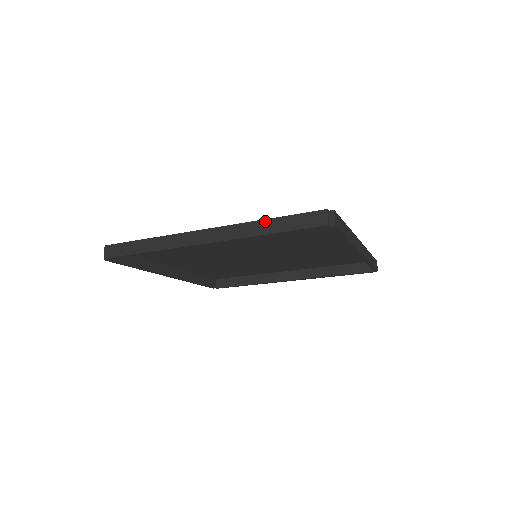
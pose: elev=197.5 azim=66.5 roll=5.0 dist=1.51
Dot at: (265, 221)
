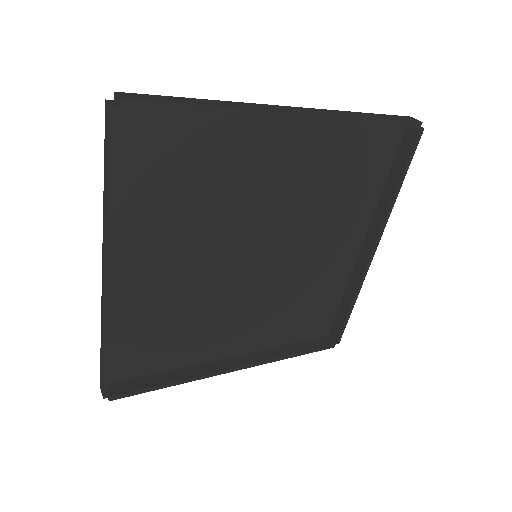
Dot at: (104, 191)
